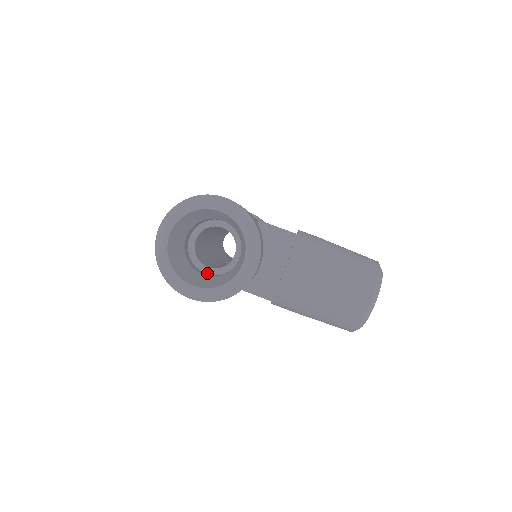
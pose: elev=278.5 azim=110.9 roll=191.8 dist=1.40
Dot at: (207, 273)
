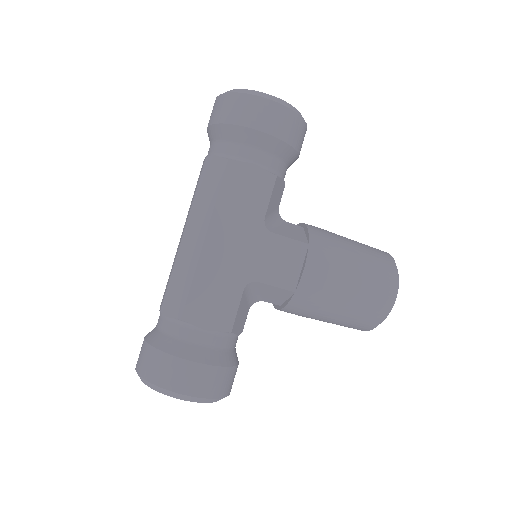
Dot at: occluded
